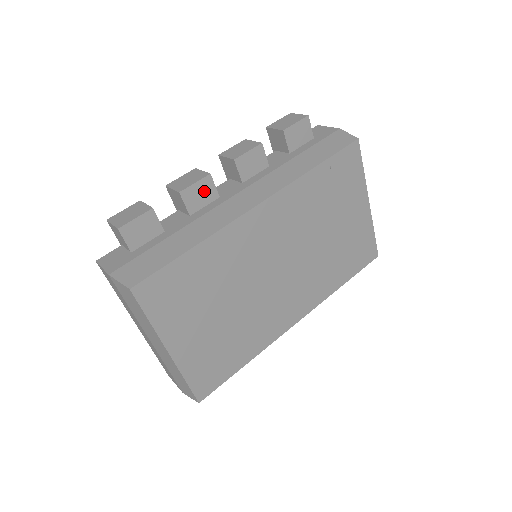
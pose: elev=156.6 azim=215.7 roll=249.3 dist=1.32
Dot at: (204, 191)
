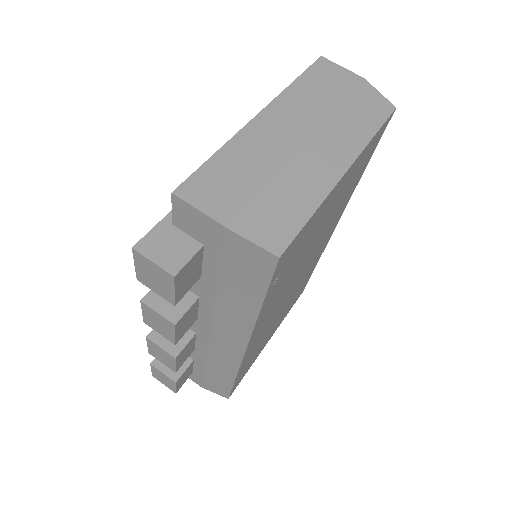
Dot at: (185, 352)
